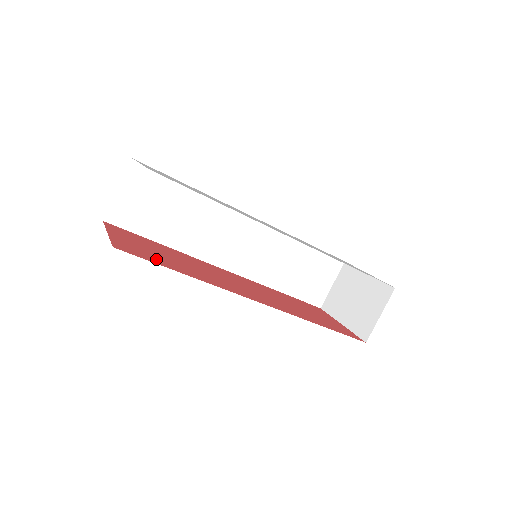
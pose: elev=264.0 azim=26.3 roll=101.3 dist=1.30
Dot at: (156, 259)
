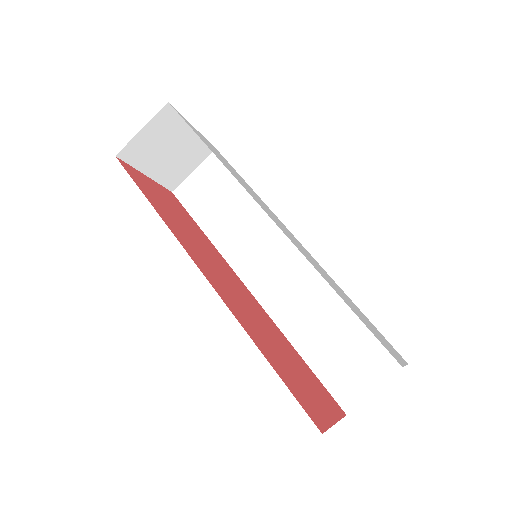
Dot at: (148, 192)
